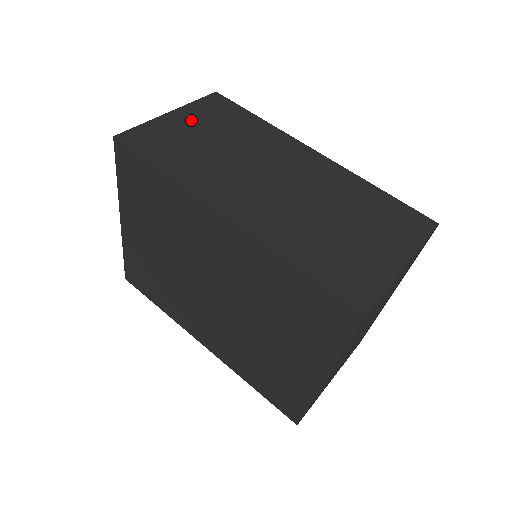
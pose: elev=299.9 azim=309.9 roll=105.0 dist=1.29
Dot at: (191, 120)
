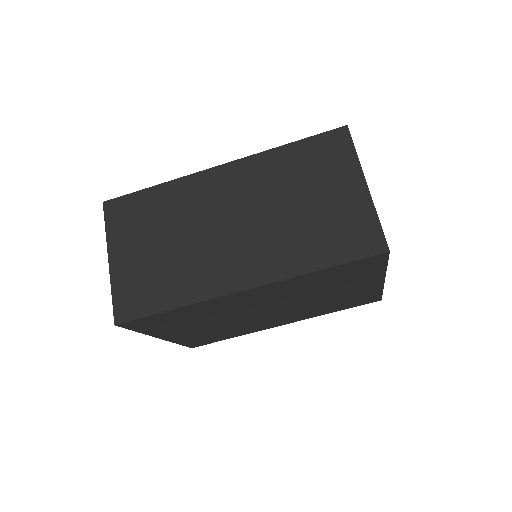
Dot at: (128, 248)
